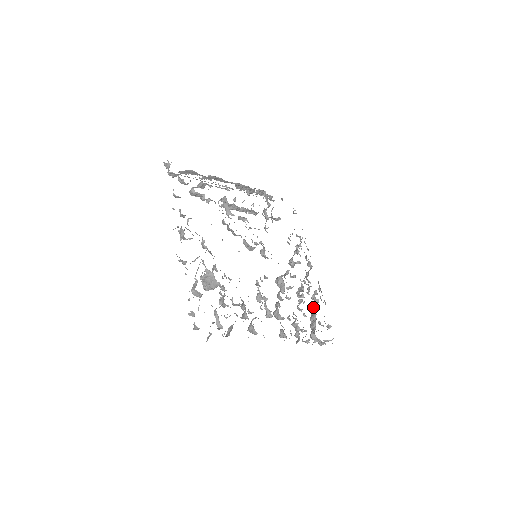
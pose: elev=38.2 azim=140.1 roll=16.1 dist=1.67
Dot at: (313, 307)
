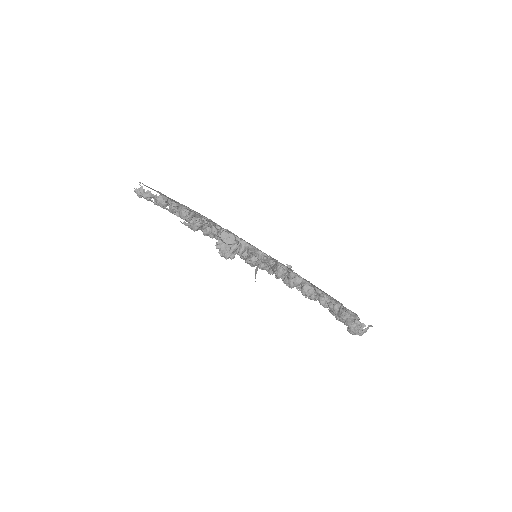
Dot at: occluded
